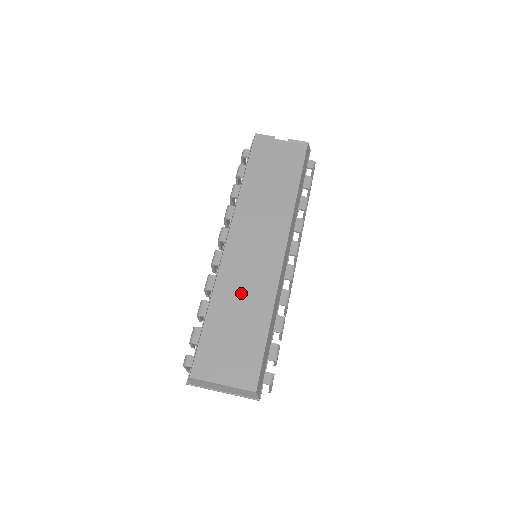
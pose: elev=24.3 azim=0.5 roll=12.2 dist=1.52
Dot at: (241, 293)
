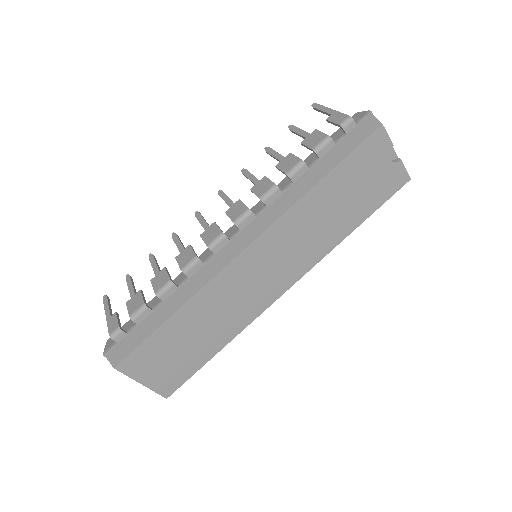
Dot at: (217, 312)
